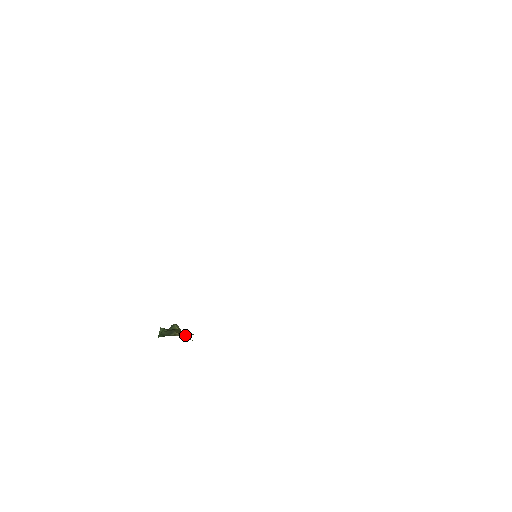
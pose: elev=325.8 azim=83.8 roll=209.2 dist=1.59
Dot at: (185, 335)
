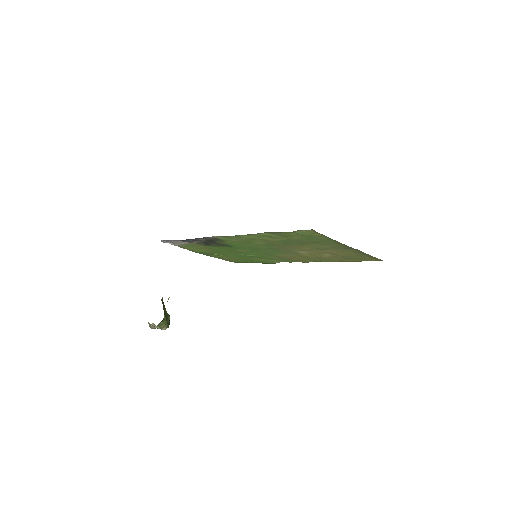
Dot at: (165, 315)
